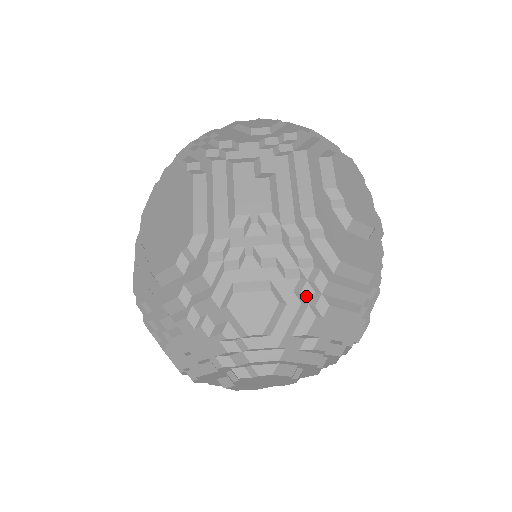
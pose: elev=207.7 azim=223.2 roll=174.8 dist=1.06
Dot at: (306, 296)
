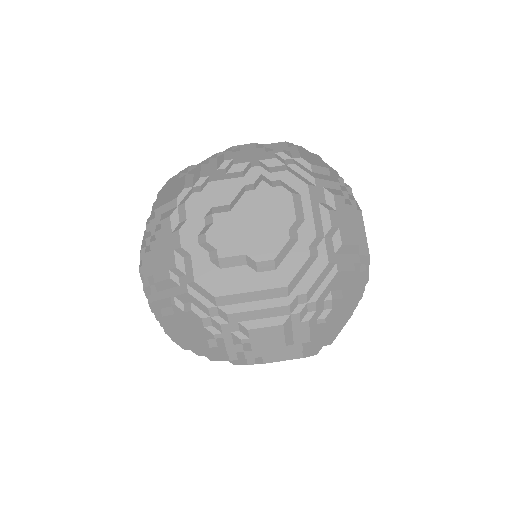
Dot at: (341, 188)
